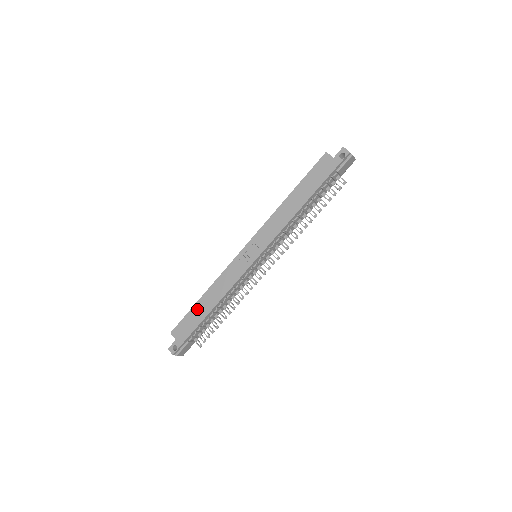
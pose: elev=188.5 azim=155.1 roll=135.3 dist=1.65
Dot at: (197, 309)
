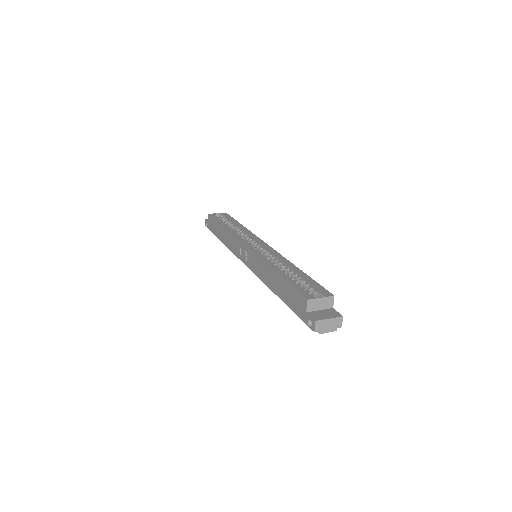
Dot at: (219, 228)
